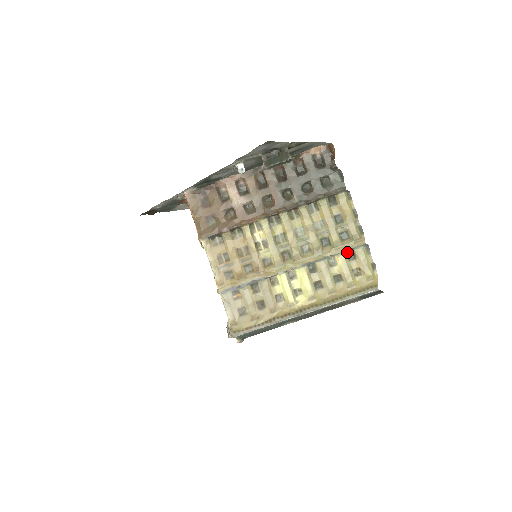
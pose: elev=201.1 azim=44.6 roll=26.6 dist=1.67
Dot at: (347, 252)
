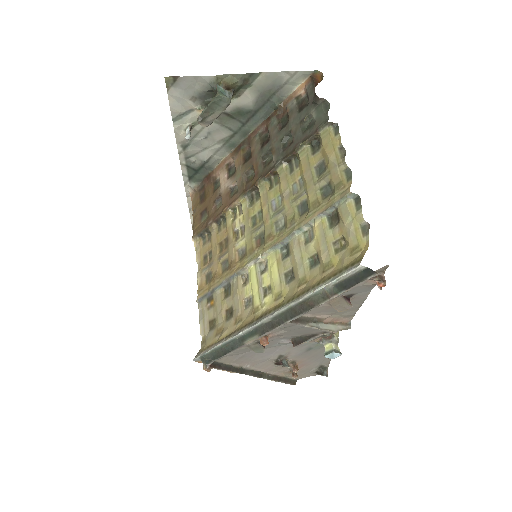
Dot at: (329, 215)
